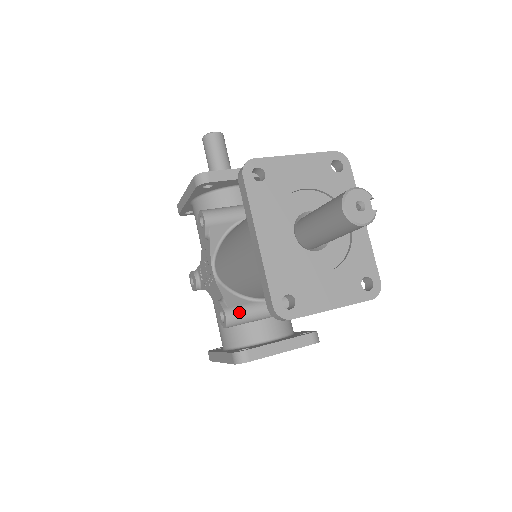
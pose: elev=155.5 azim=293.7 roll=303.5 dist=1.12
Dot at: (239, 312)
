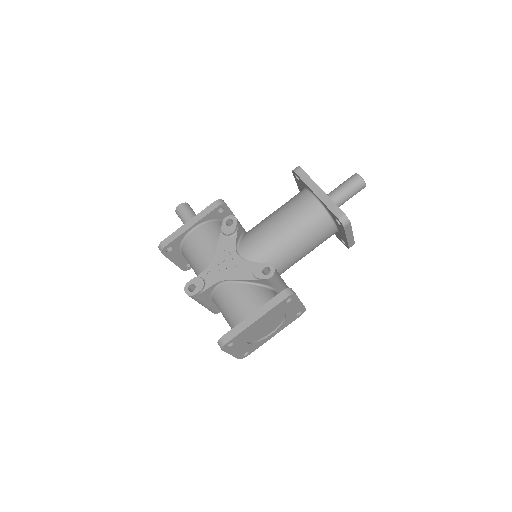
Dot at: occluded
